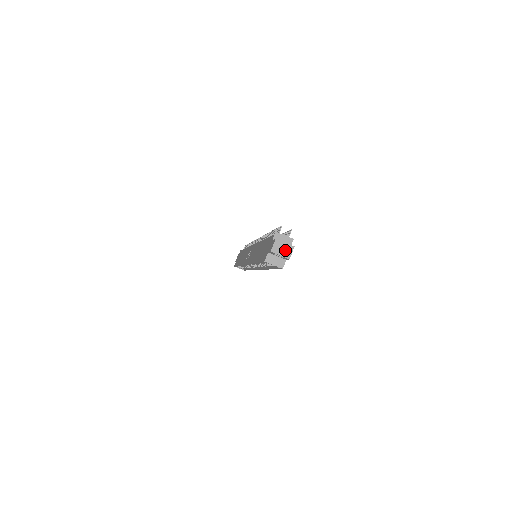
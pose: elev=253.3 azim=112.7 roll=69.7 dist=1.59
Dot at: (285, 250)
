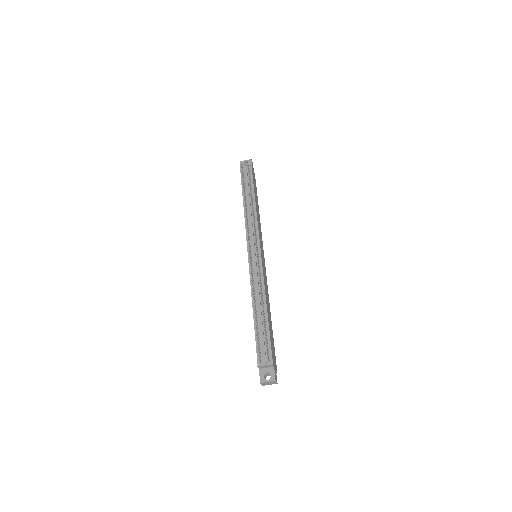
Dot at: (271, 383)
